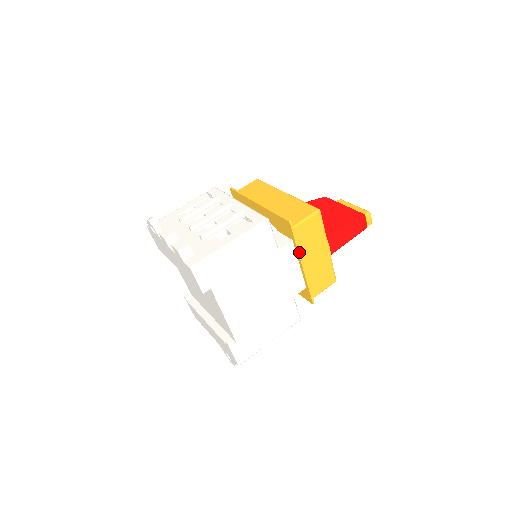
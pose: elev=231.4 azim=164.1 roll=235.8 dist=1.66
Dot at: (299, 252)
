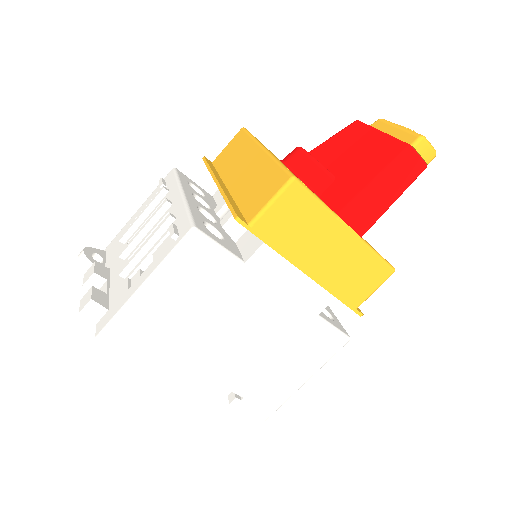
Dot at: (286, 256)
